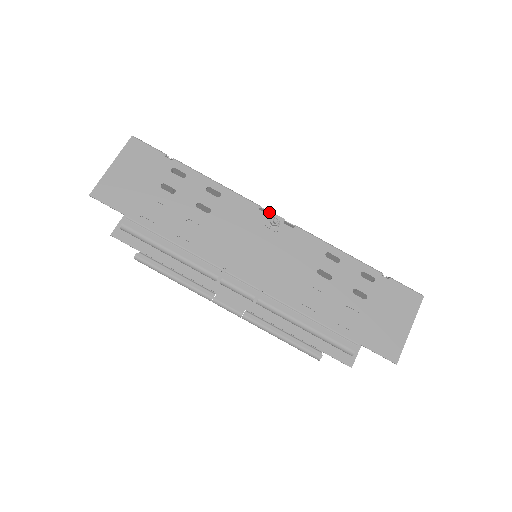
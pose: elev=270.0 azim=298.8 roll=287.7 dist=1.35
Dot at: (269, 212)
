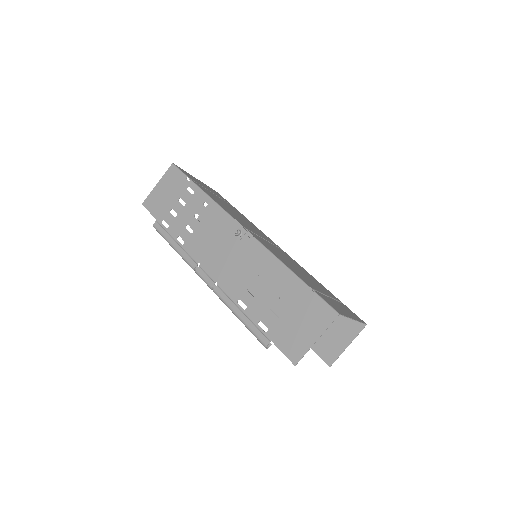
Dot at: (239, 224)
